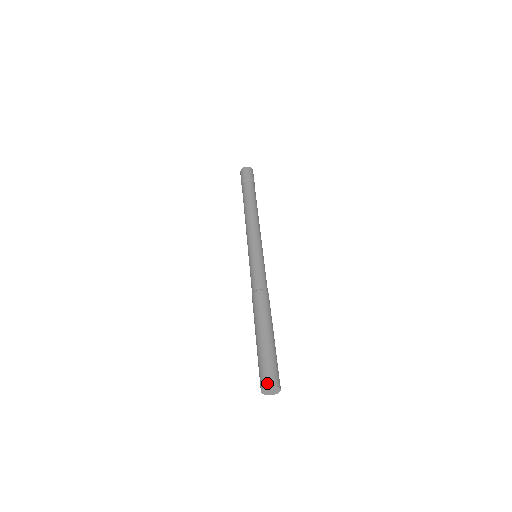
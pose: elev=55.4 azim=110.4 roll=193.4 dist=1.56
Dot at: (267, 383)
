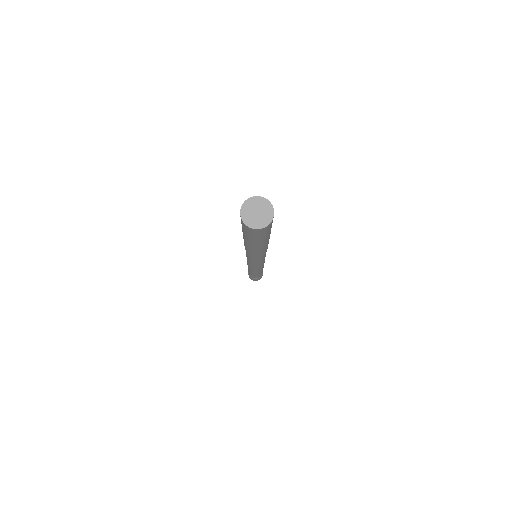
Dot at: (258, 197)
